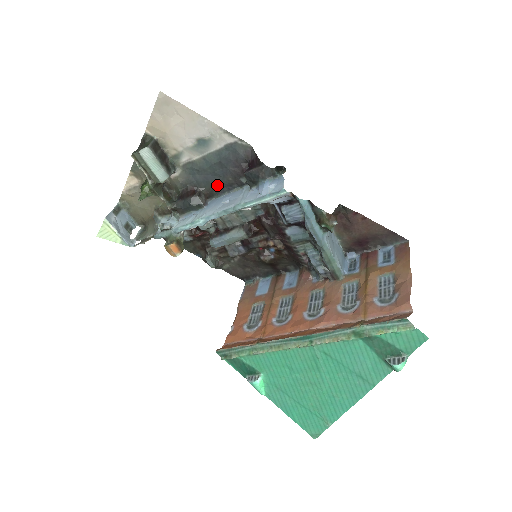
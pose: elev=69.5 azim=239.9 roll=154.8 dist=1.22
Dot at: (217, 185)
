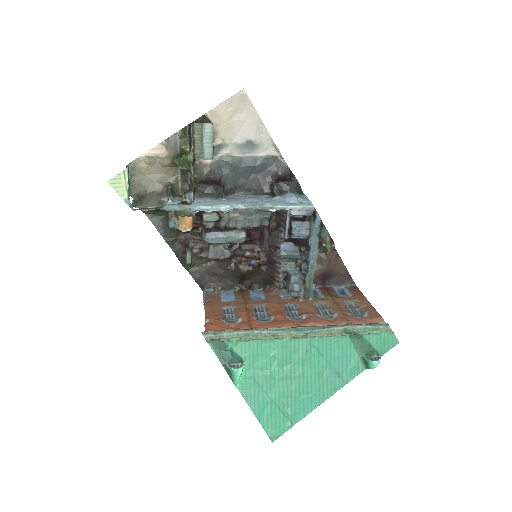
Dot at: (238, 186)
